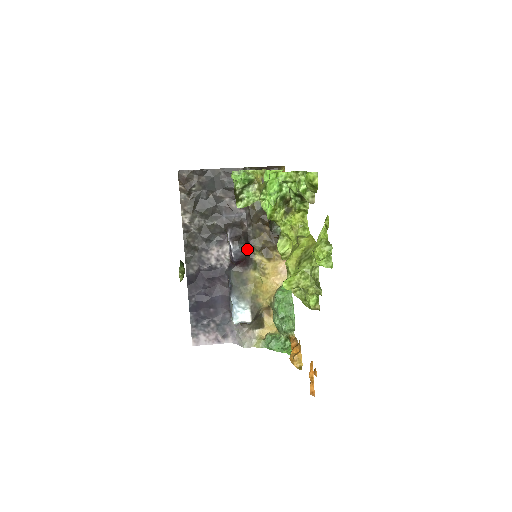
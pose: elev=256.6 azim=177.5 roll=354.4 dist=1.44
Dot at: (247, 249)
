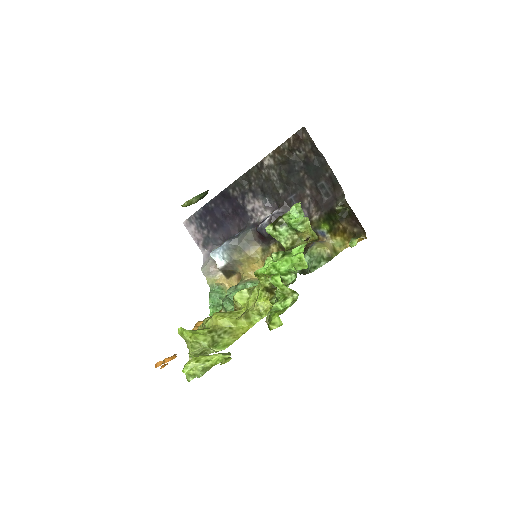
Dot at: occluded
